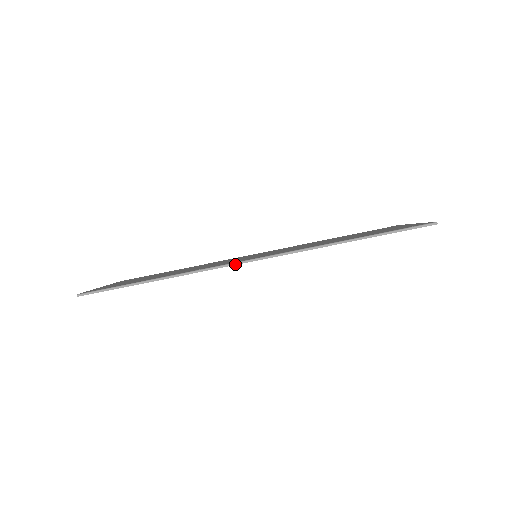
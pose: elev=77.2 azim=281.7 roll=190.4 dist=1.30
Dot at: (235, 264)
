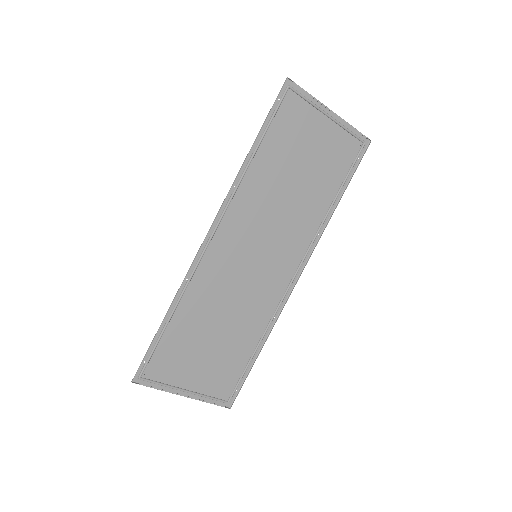
Dot at: (200, 249)
